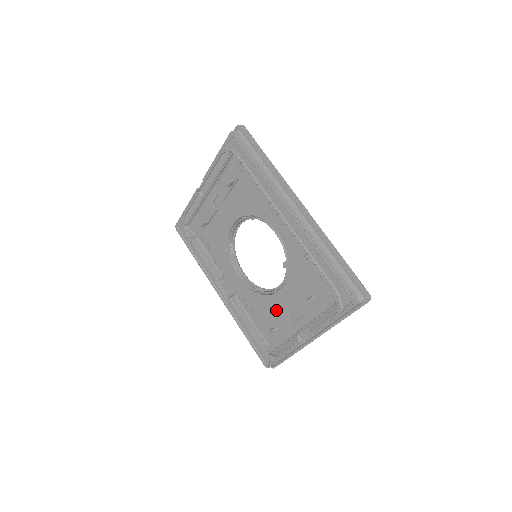
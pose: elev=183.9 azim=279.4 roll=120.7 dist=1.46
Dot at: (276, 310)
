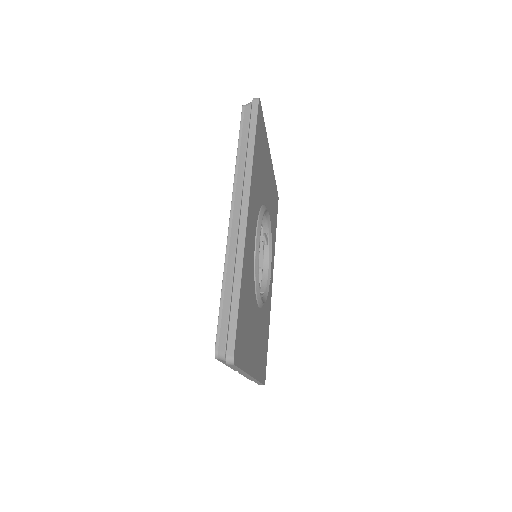
Dot at: occluded
